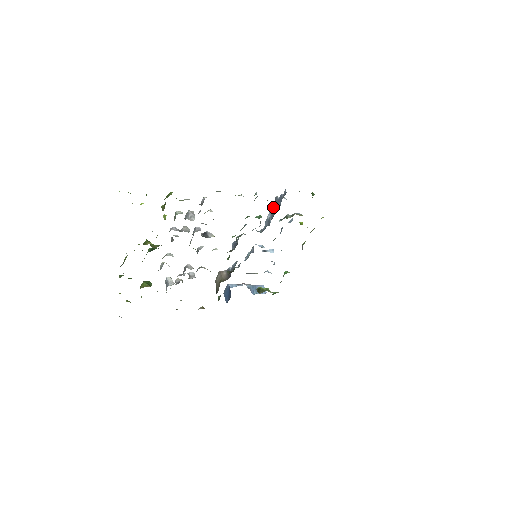
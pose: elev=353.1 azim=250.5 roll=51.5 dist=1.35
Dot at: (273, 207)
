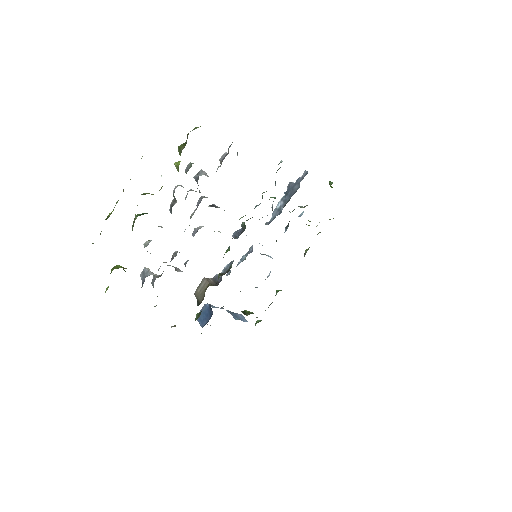
Dot at: (285, 194)
